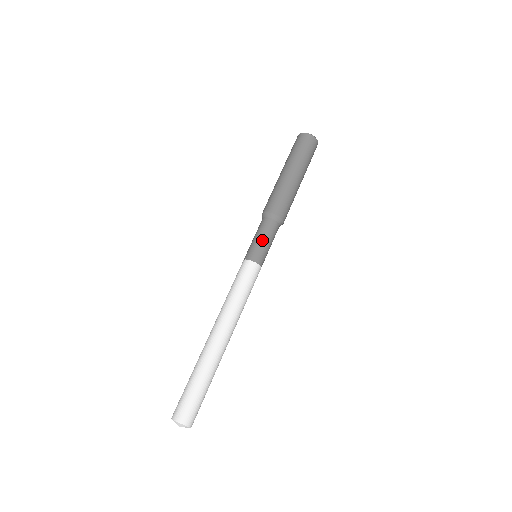
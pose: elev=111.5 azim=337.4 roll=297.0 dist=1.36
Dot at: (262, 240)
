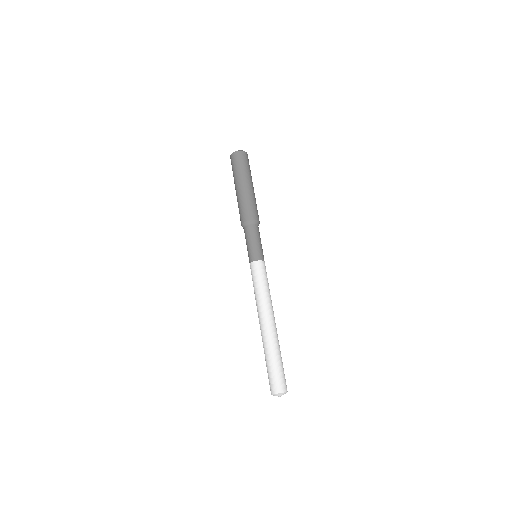
Dot at: (249, 244)
